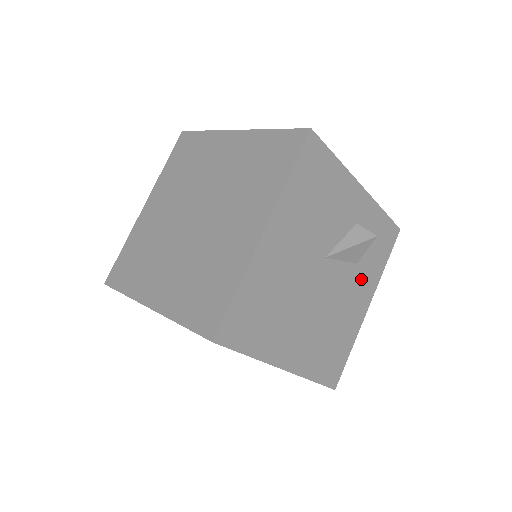
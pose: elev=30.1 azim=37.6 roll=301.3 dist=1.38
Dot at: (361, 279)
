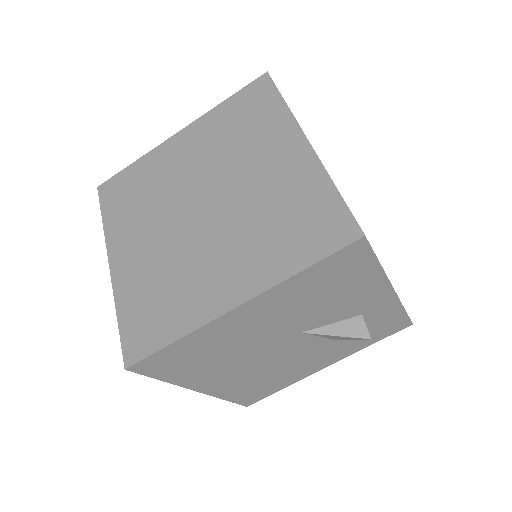
Dot at: (333, 350)
